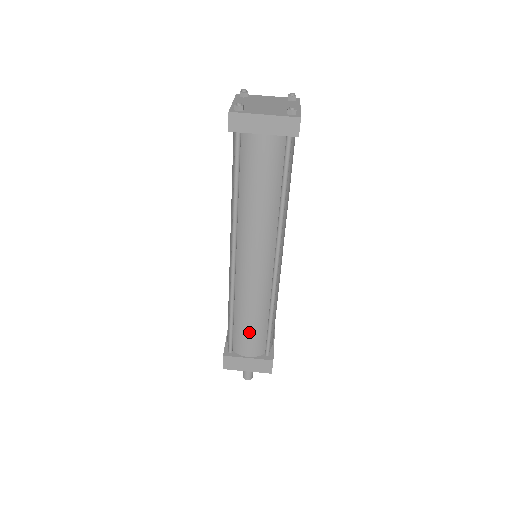
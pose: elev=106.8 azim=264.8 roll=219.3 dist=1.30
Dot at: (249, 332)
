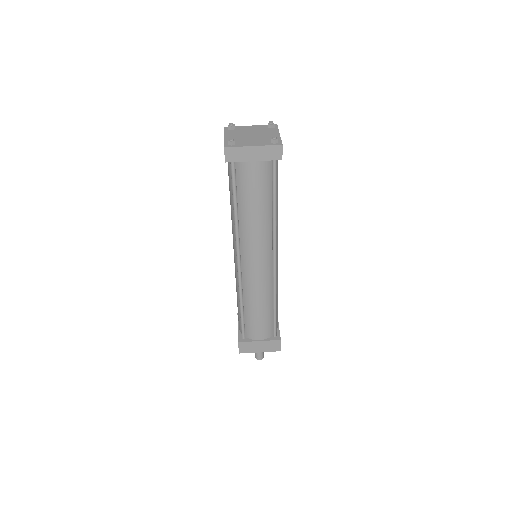
Dot at: (258, 319)
